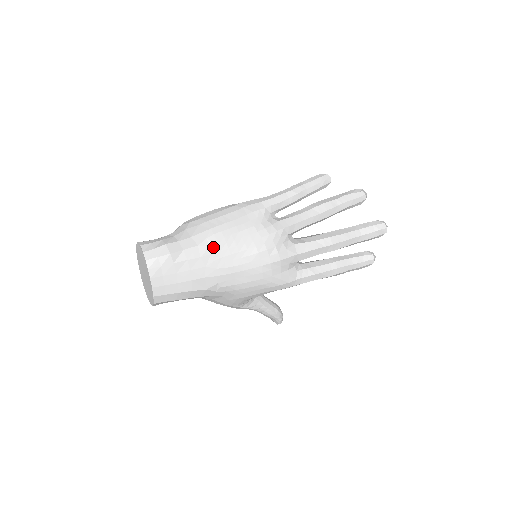
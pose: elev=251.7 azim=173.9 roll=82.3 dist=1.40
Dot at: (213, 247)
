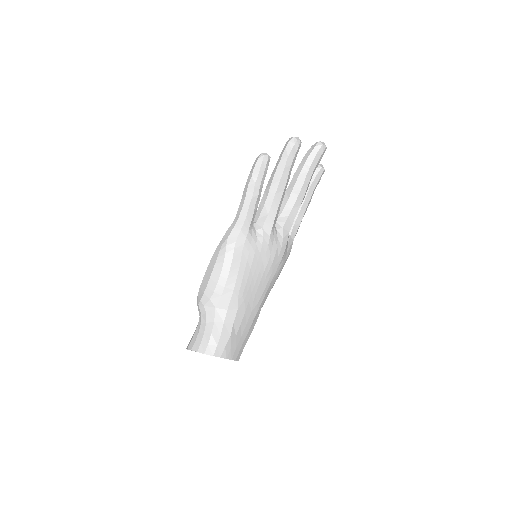
Dot at: (246, 297)
